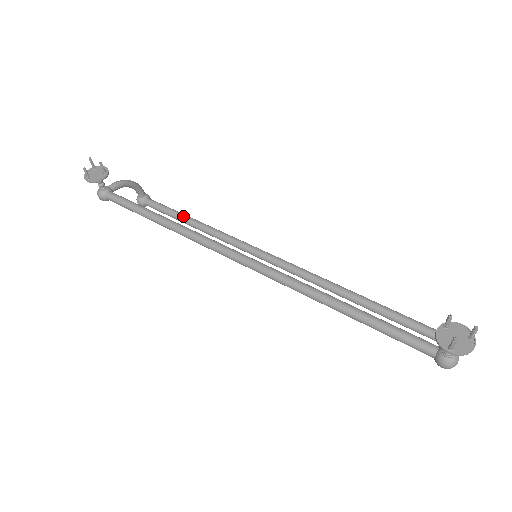
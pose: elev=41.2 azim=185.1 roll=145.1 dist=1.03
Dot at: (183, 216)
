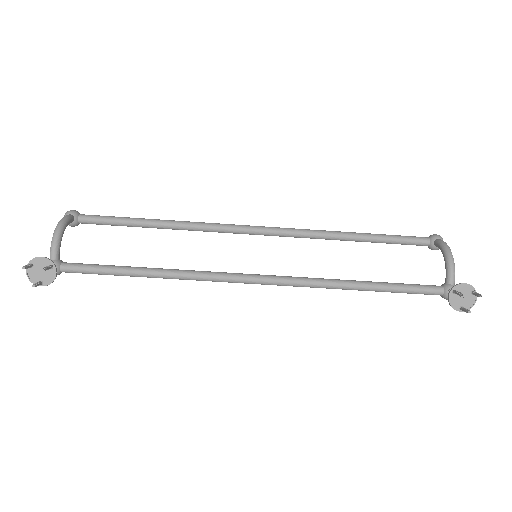
Dot at: (138, 224)
